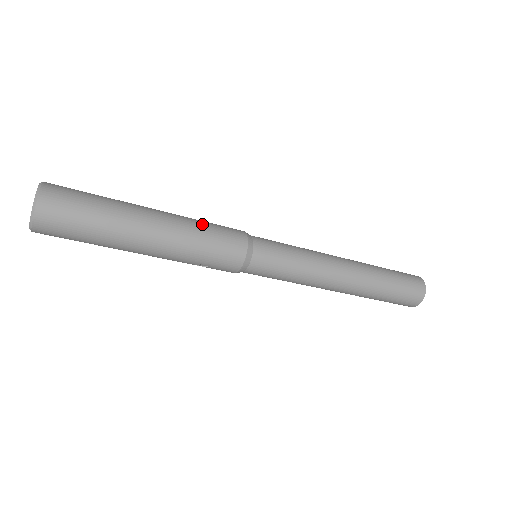
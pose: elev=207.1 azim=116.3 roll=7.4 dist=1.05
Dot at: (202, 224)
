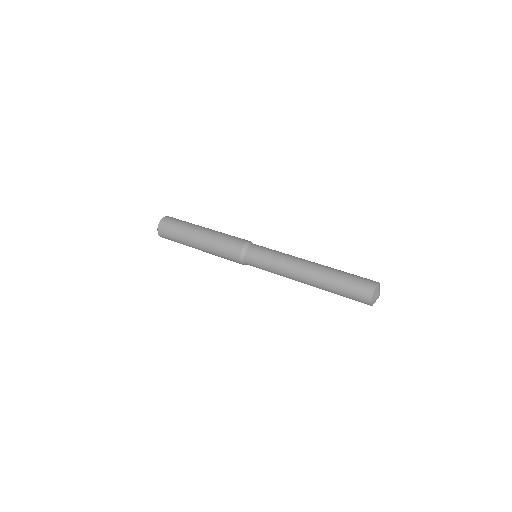
Dot at: (218, 251)
